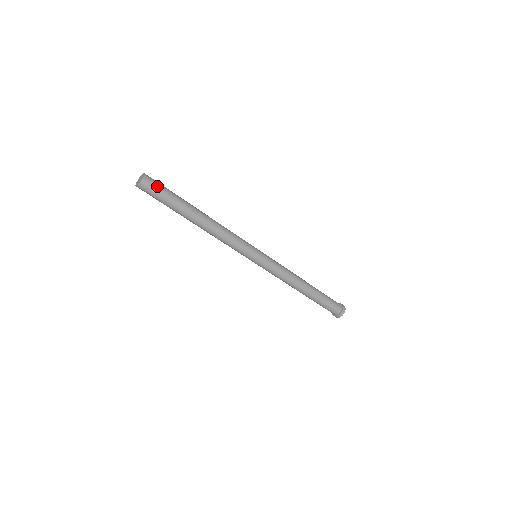
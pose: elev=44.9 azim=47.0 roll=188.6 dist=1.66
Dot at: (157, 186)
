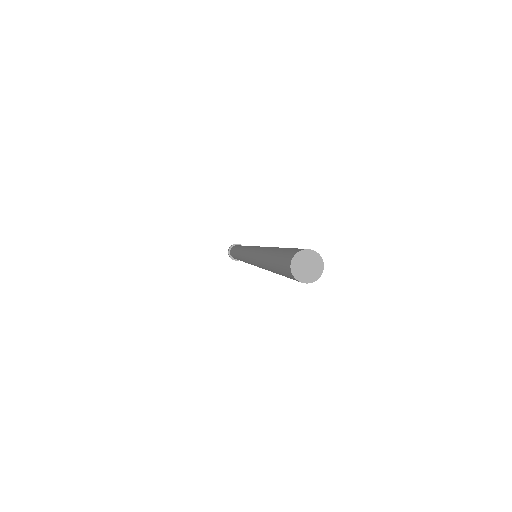
Dot at: occluded
